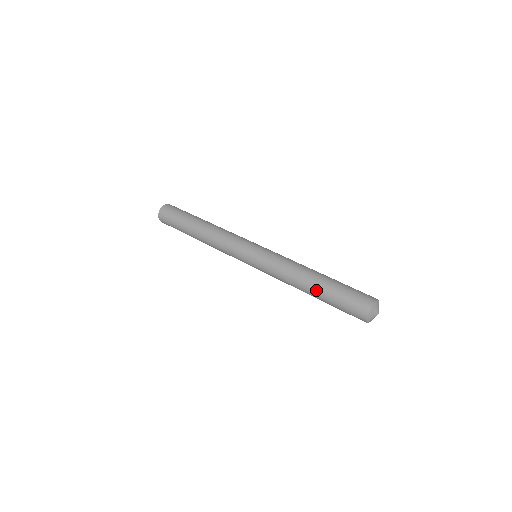
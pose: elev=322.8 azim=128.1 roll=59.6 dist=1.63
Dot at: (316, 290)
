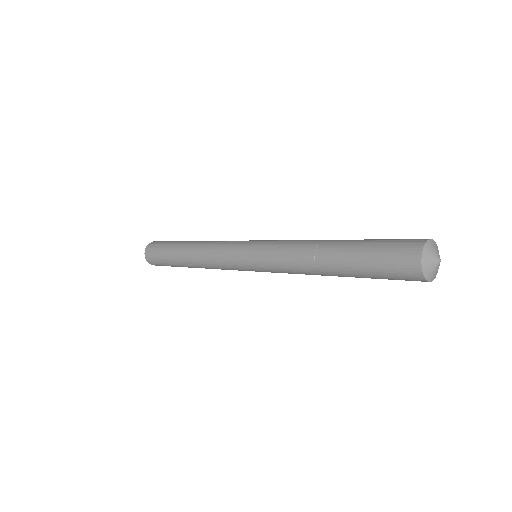
Dot at: (338, 248)
